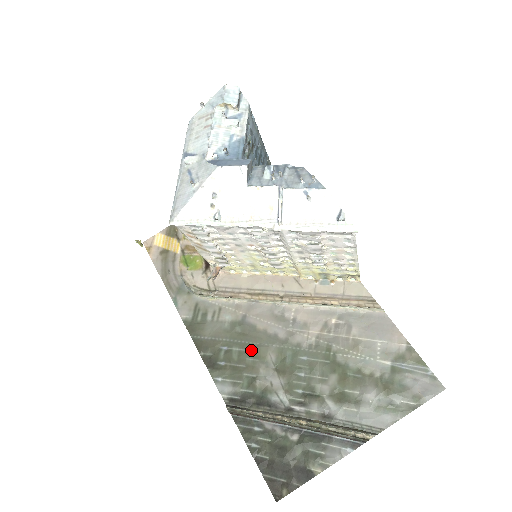
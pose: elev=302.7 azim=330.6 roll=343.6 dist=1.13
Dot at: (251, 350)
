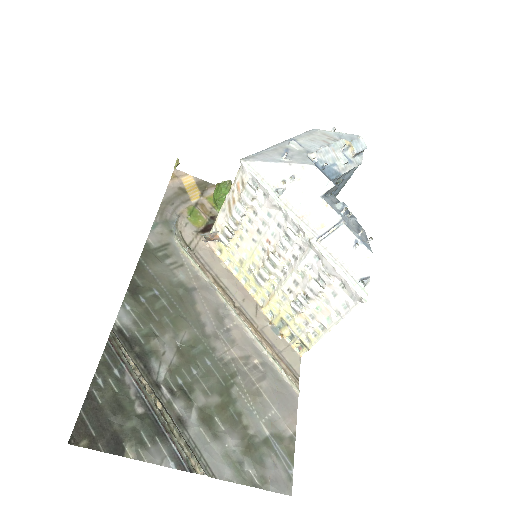
Dot at: (175, 314)
